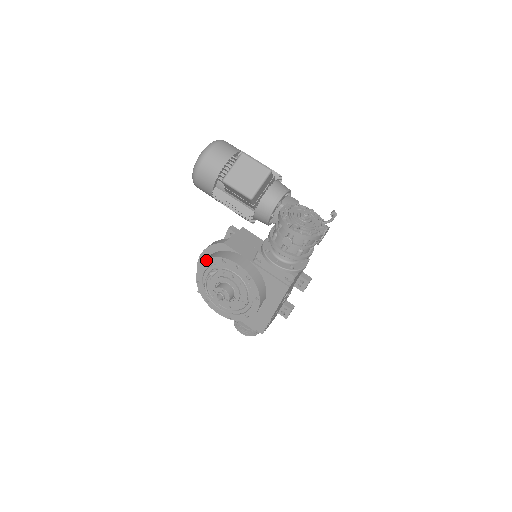
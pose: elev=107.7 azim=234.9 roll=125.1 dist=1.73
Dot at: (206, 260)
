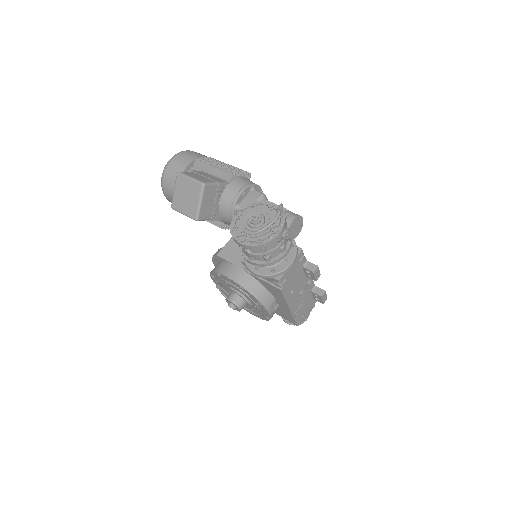
Dot at: (210, 274)
